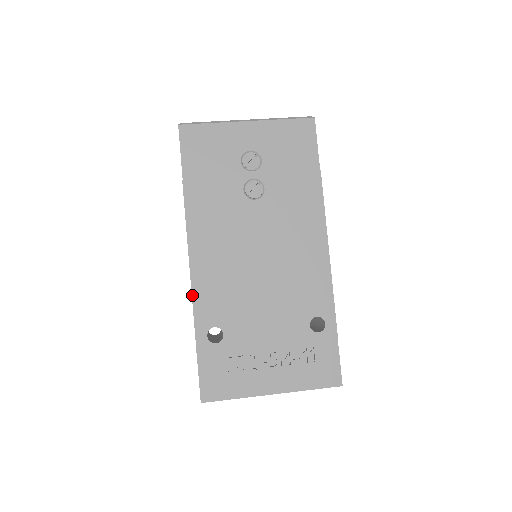
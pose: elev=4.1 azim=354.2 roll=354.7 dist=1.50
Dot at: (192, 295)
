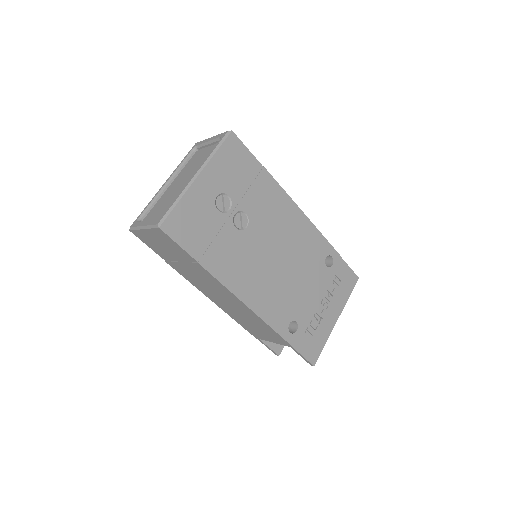
Dot at: (265, 322)
